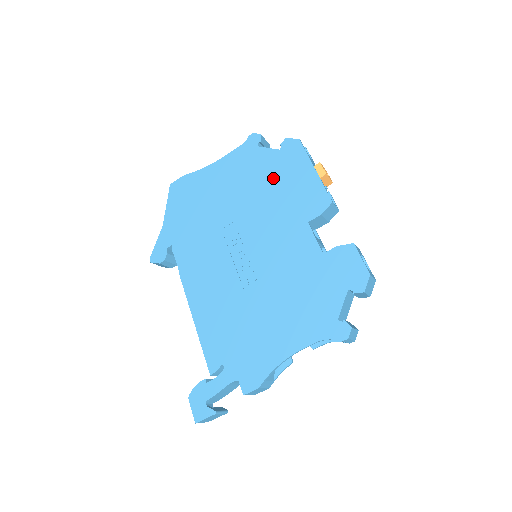
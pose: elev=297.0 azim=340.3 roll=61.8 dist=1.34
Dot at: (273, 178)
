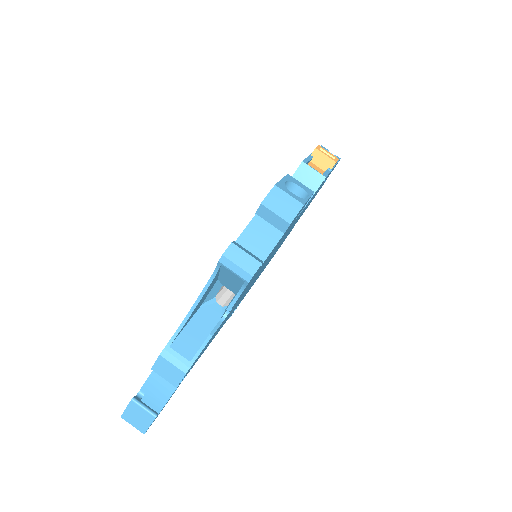
Dot at: occluded
